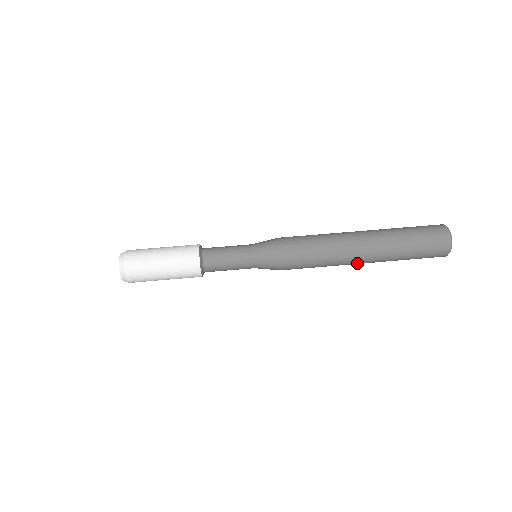
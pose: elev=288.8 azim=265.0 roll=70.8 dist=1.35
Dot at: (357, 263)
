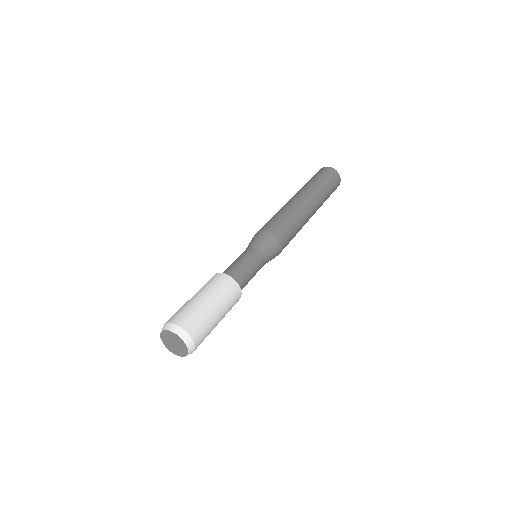
Dot at: (311, 216)
